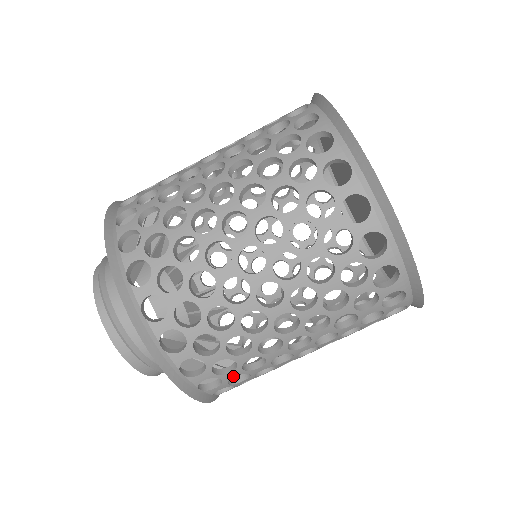
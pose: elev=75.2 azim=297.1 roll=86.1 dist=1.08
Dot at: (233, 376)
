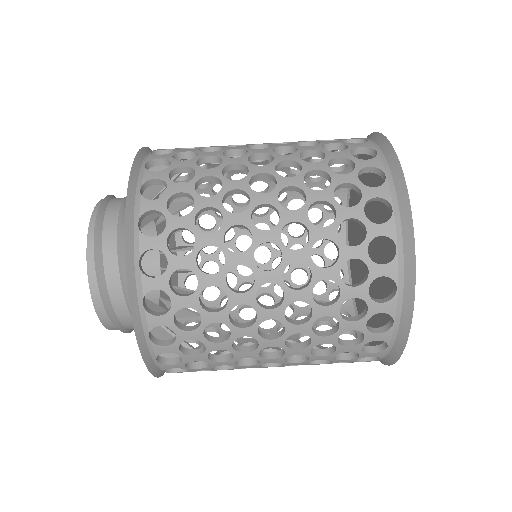
Dot at: (204, 370)
